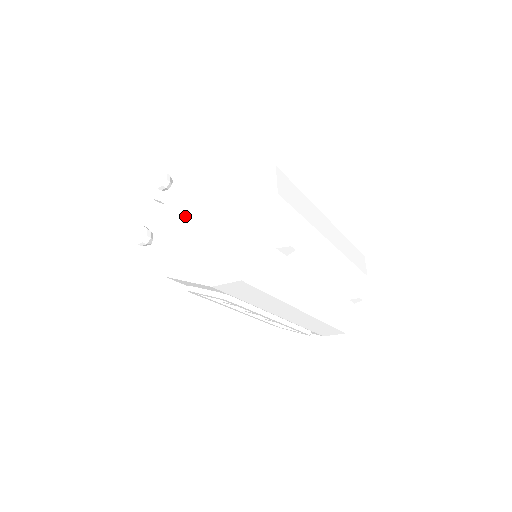
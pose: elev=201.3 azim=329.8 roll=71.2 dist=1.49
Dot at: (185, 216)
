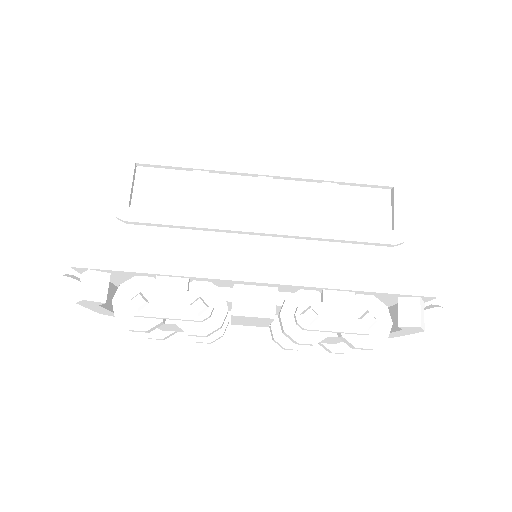
Dot at: occluded
